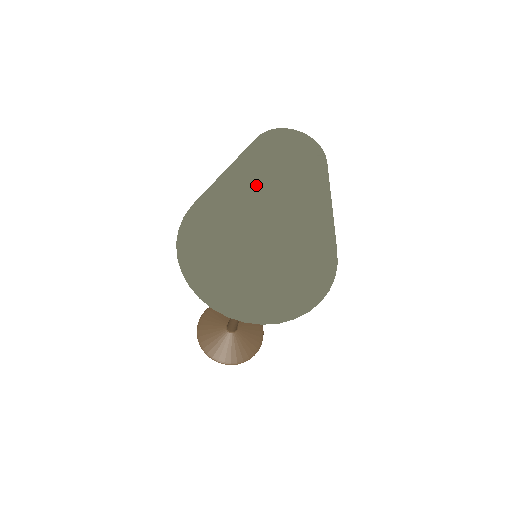
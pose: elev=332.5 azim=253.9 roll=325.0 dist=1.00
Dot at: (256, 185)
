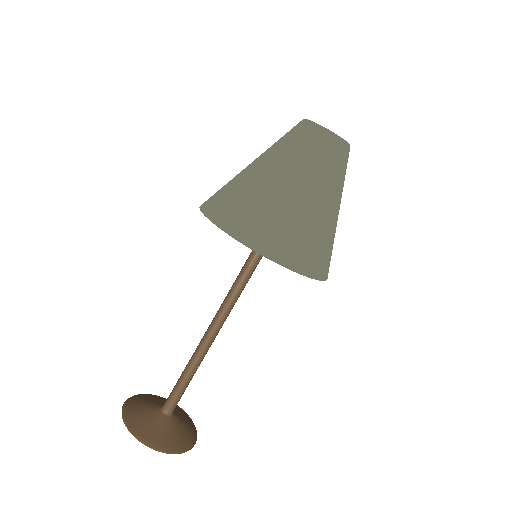
Dot at: (318, 133)
